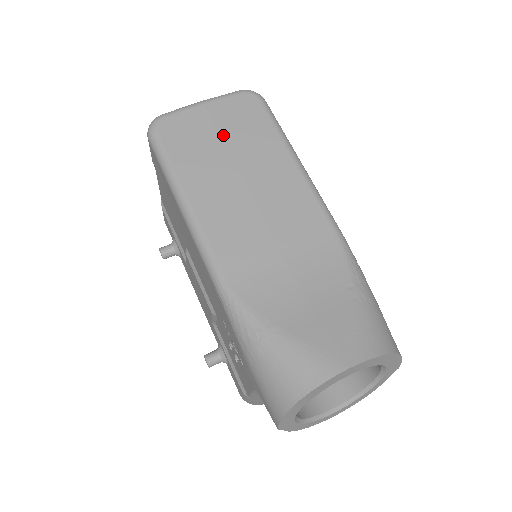
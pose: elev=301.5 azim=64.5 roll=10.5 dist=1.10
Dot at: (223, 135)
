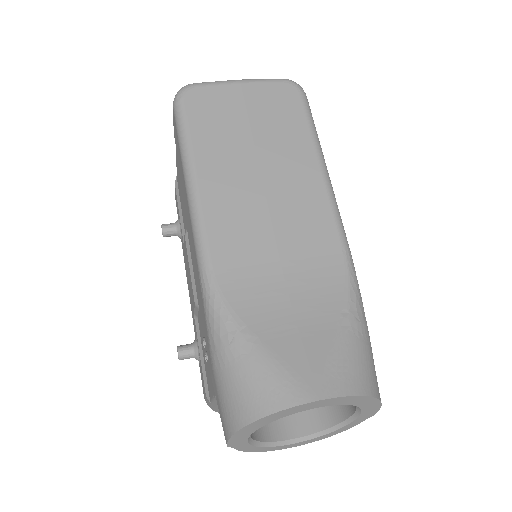
Dot at: (252, 119)
